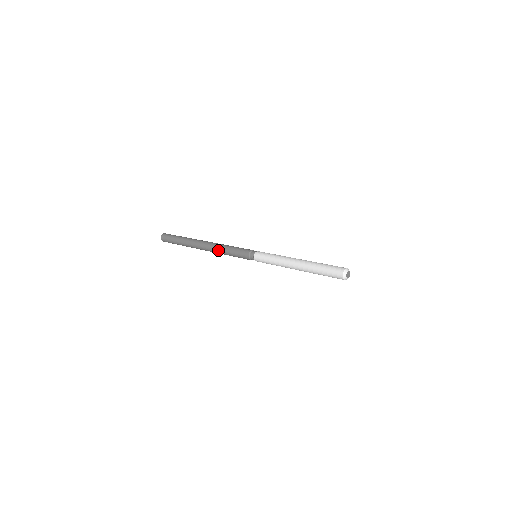
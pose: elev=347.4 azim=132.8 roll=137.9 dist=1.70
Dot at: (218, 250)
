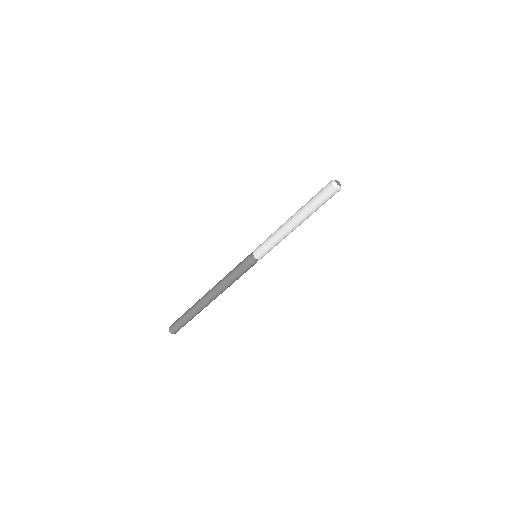
Dot at: (222, 279)
